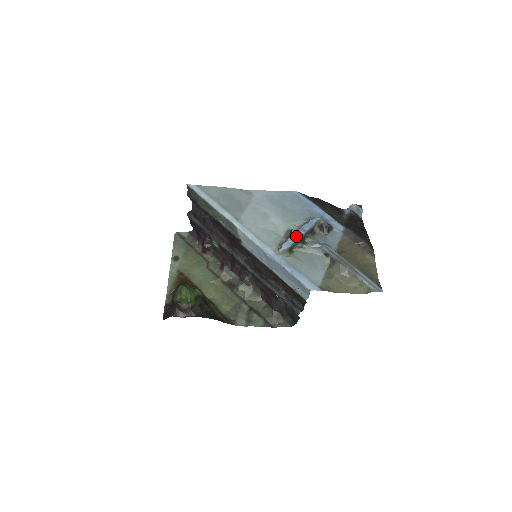
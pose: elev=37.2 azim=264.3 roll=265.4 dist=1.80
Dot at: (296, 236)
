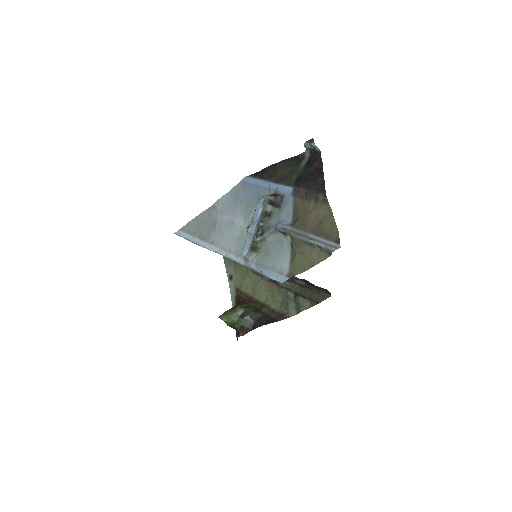
Dot at: (250, 234)
